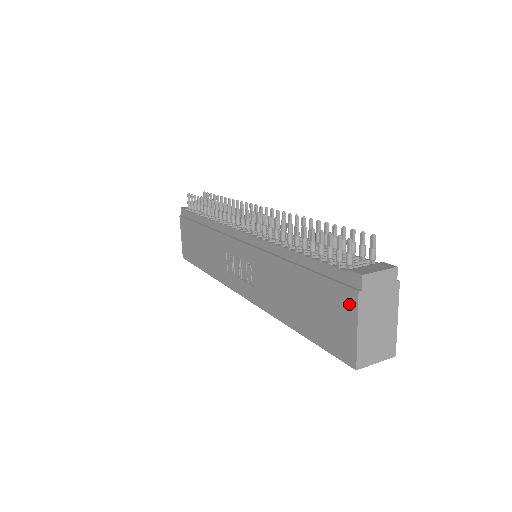
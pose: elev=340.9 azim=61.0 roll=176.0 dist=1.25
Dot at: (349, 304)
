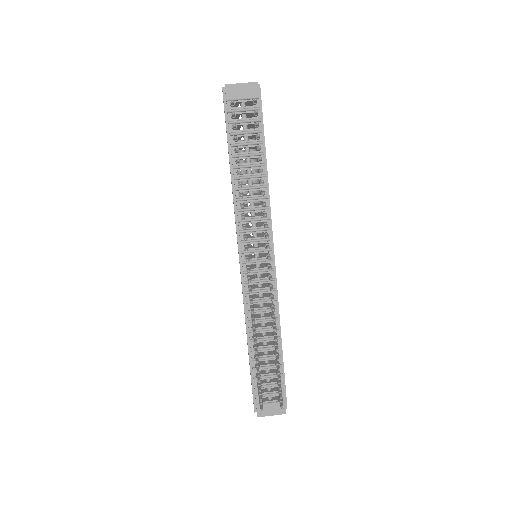
Dot at: occluded
